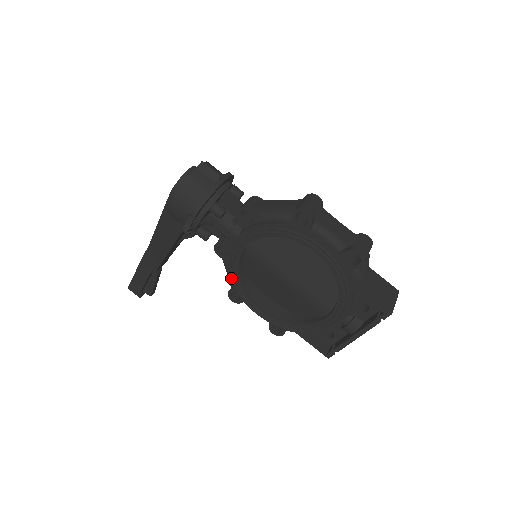
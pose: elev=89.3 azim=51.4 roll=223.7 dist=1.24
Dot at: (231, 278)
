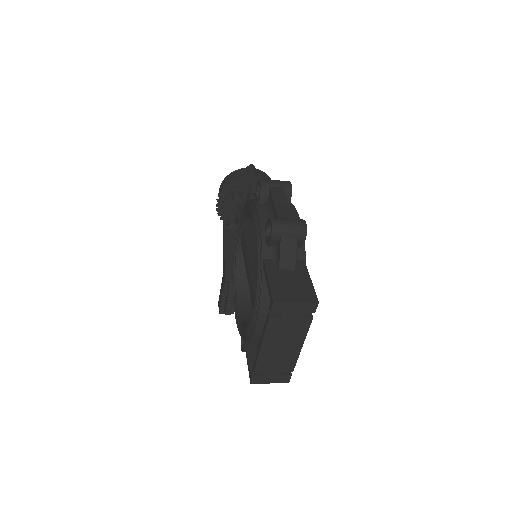
Dot at: (233, 273)
